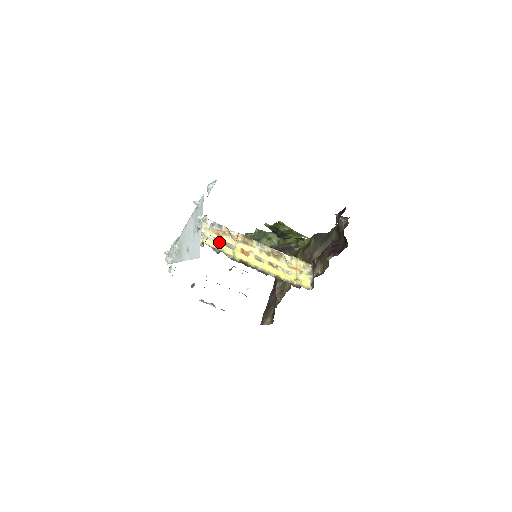
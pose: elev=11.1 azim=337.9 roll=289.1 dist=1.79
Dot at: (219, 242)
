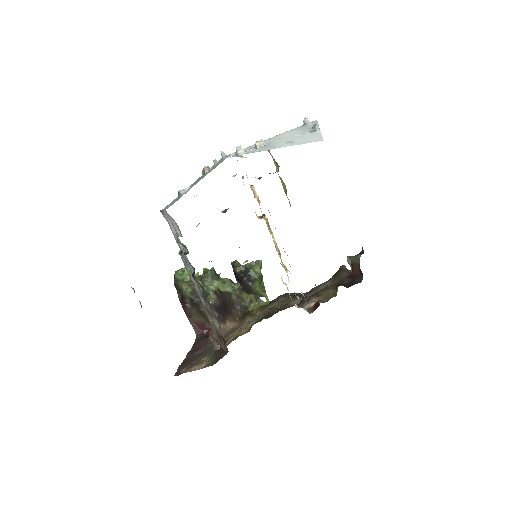
Dot at: occluded
